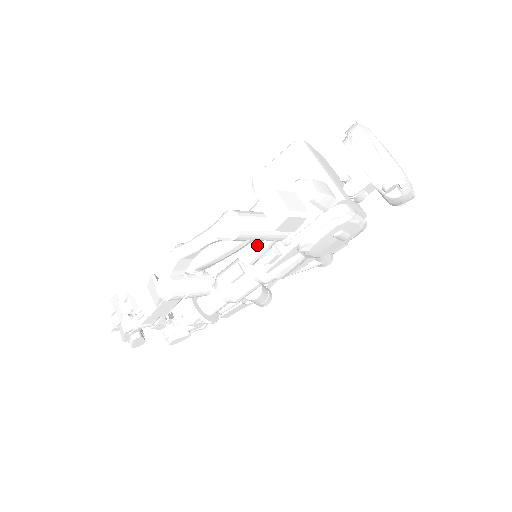
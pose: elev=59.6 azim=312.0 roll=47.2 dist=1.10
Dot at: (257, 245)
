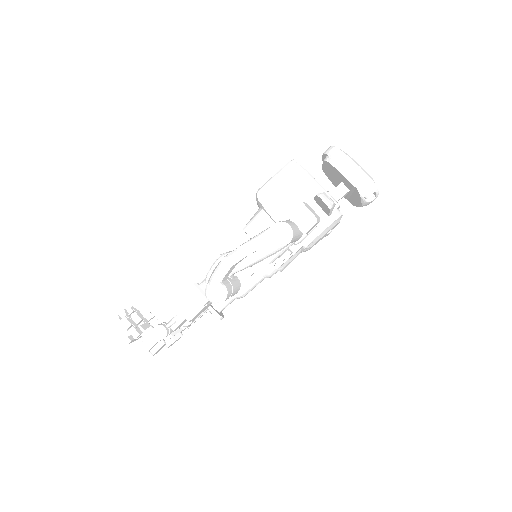
Dot at: occluded
